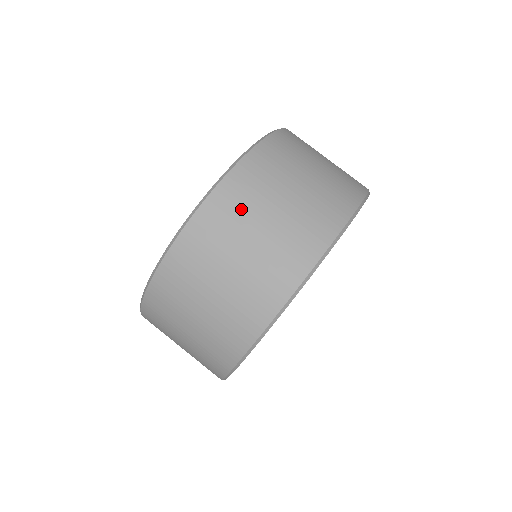
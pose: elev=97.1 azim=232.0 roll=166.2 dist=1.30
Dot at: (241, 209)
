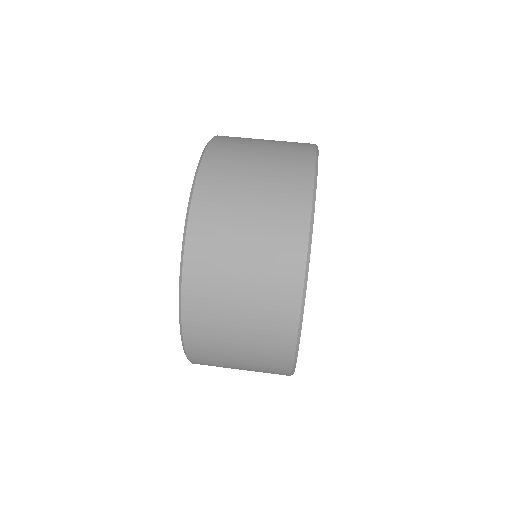
Dot at: (214, 287)
